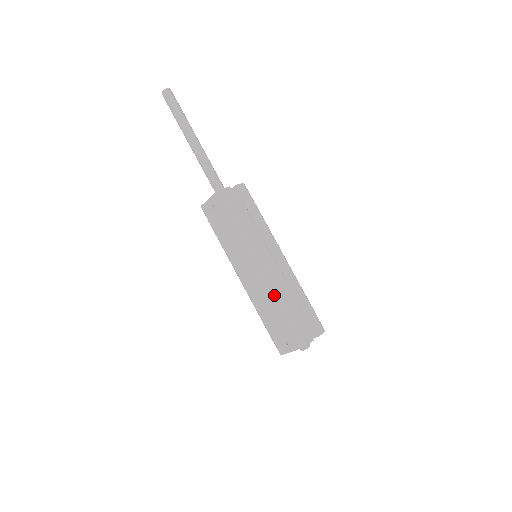
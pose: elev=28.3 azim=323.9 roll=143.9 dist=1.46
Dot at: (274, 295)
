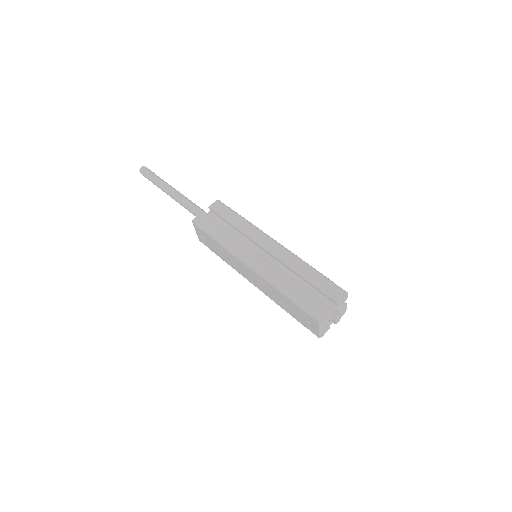
Dot at: (271, 284)
